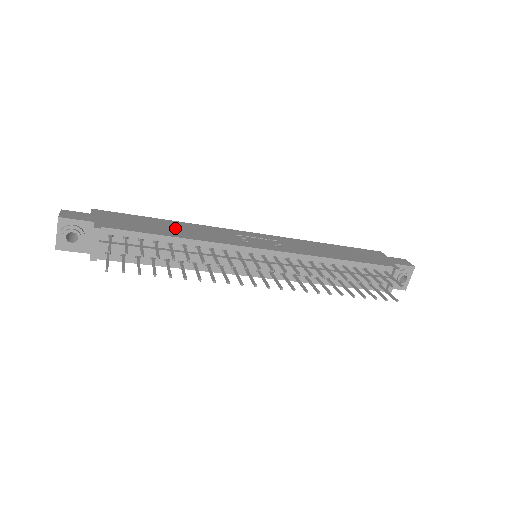
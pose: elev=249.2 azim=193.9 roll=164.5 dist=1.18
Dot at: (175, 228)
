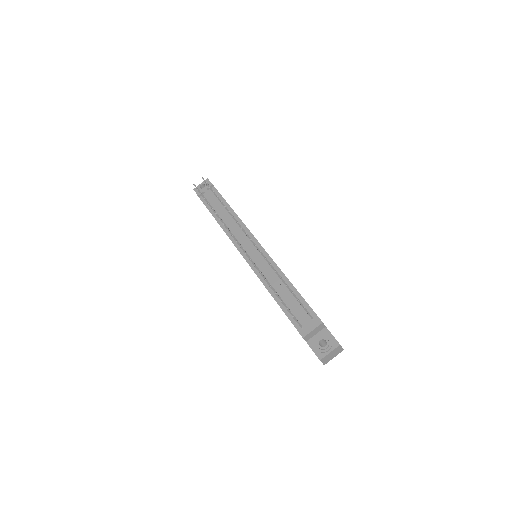
Dot at: occluded
